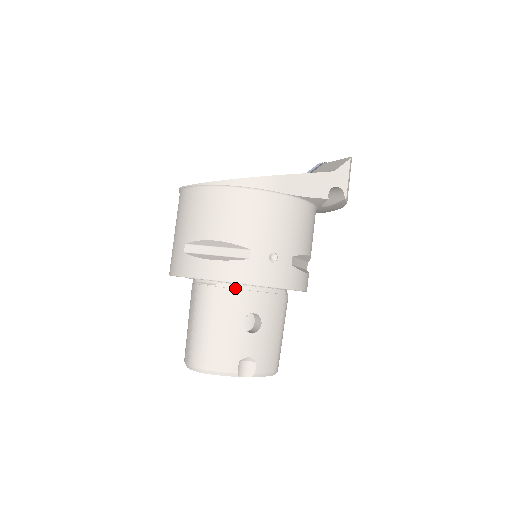
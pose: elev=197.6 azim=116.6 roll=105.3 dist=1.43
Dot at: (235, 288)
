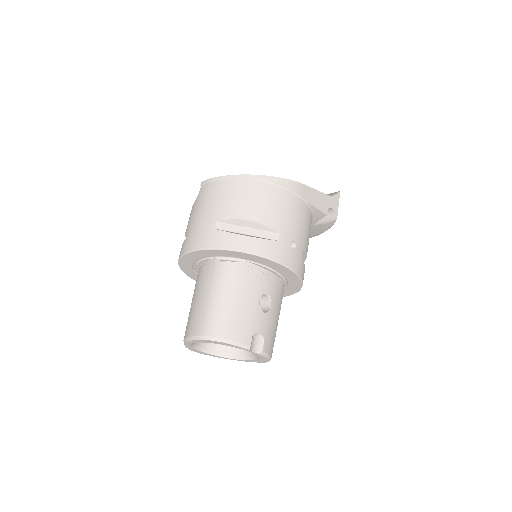
Dot at: (255, 268)
